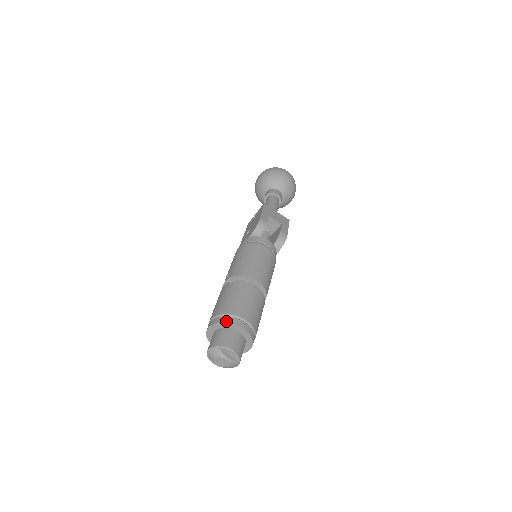
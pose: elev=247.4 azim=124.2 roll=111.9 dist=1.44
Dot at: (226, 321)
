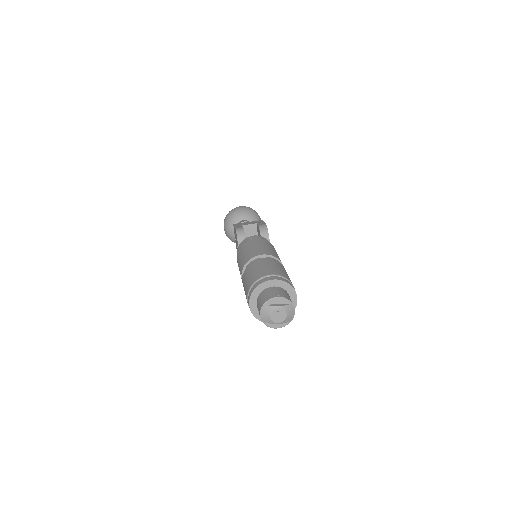
Dot at: (256, 286)
